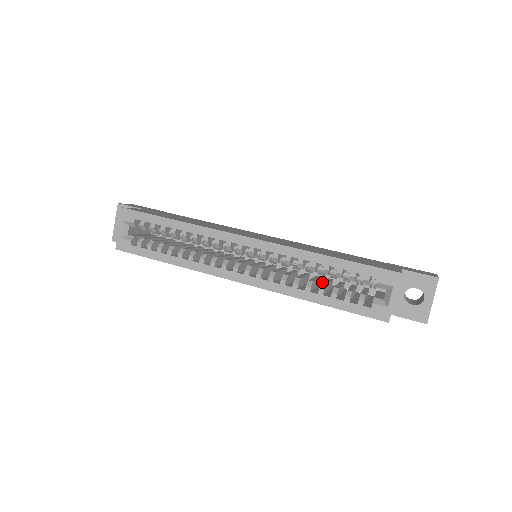
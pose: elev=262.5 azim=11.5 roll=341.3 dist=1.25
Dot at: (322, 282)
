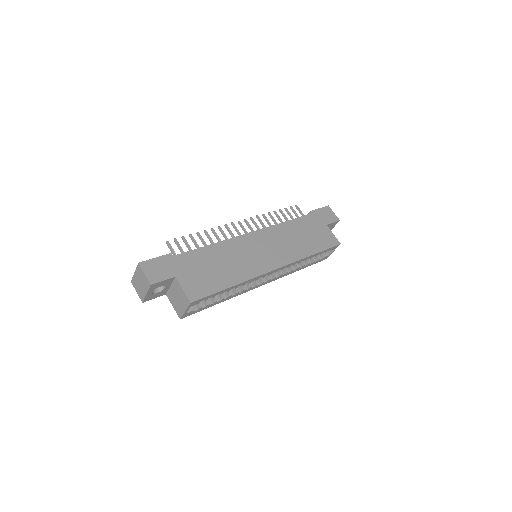
Dot at: occluded
